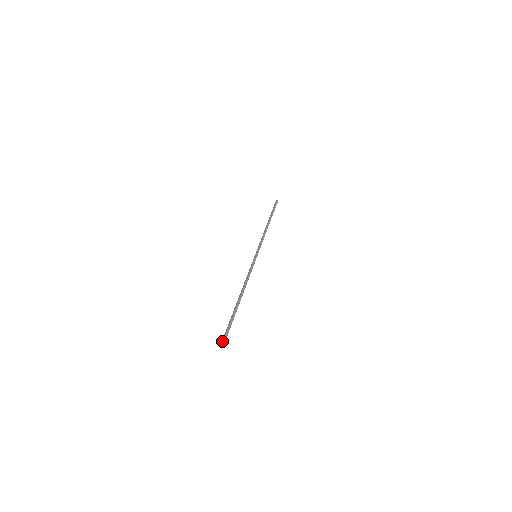
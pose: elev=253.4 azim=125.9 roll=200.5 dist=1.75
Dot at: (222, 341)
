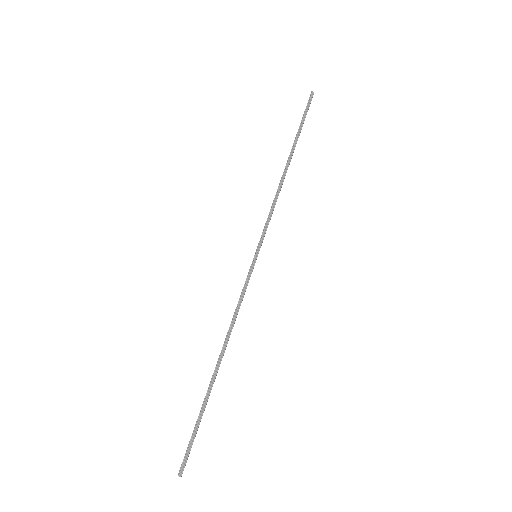
Dot at: occluded
